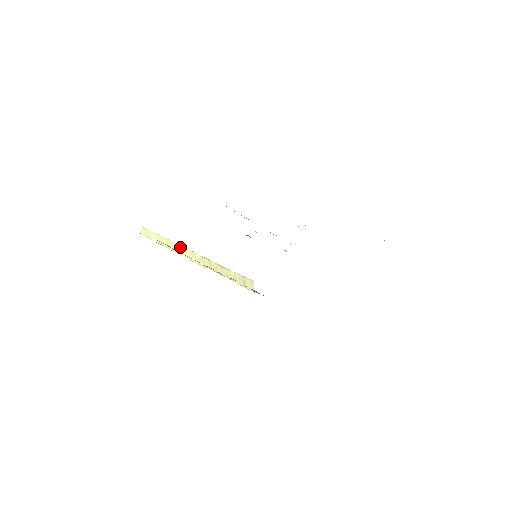
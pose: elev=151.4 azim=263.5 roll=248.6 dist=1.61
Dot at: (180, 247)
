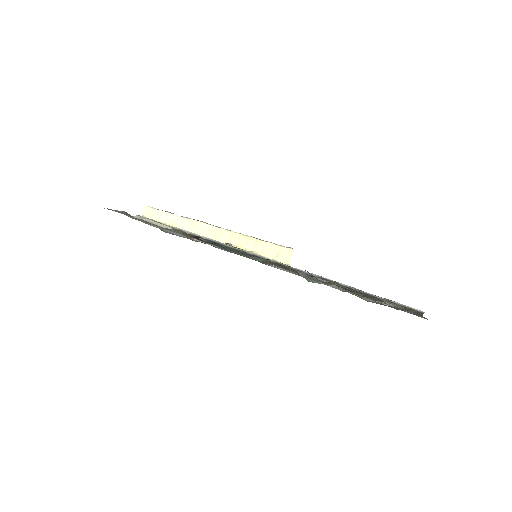
Dot at: (192, 222)
